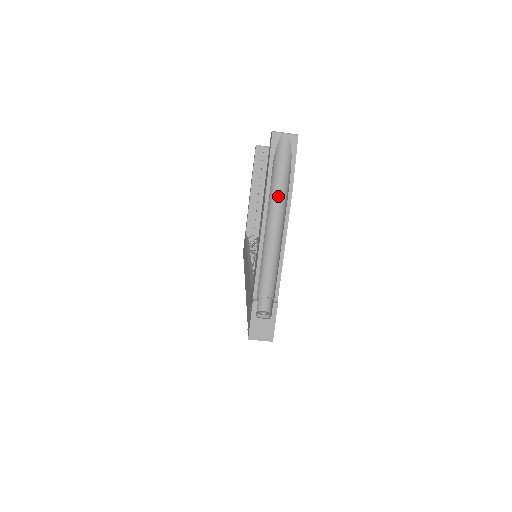
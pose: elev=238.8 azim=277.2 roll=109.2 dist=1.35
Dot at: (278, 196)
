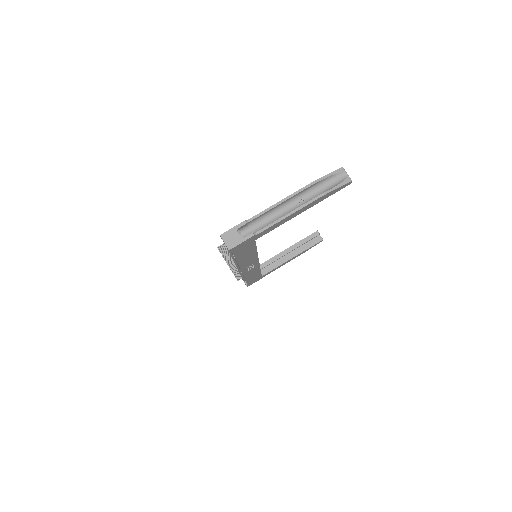
Dot at: (313, 195)
